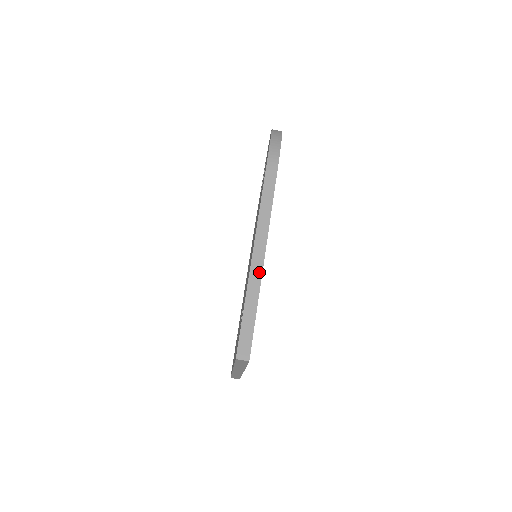
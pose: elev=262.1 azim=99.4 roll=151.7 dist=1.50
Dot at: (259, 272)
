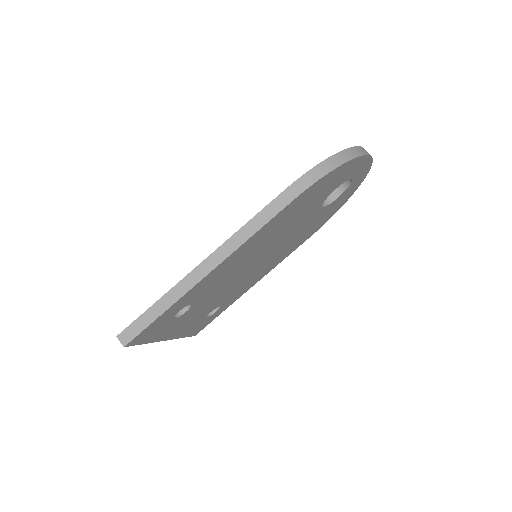
Dot at: (192, 283)
